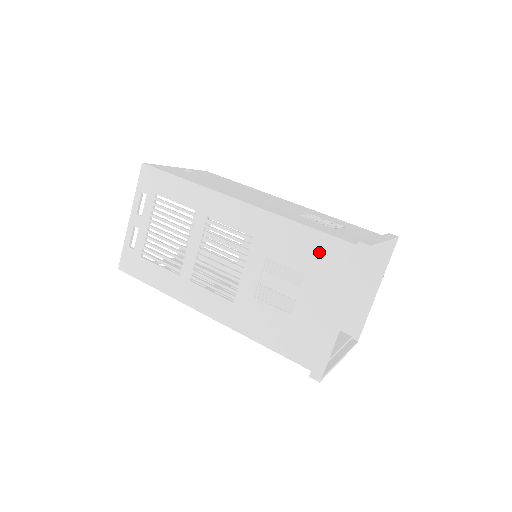
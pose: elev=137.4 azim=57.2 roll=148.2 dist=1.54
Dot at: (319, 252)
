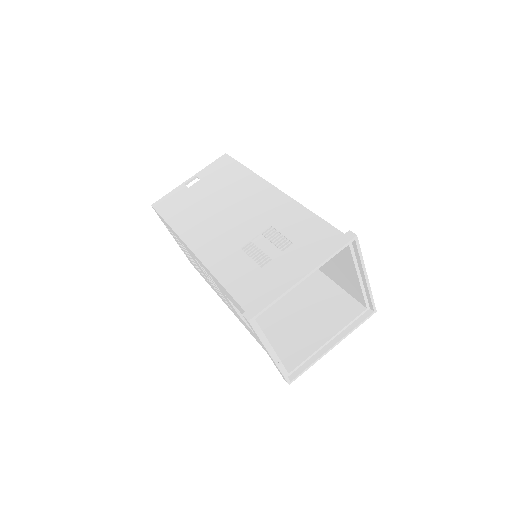
Dot at: (238, 306)
